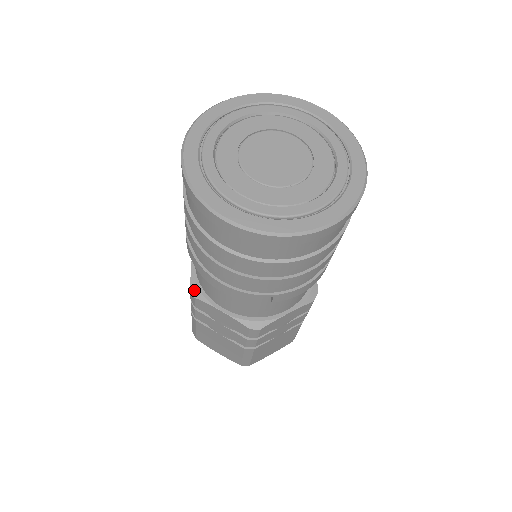
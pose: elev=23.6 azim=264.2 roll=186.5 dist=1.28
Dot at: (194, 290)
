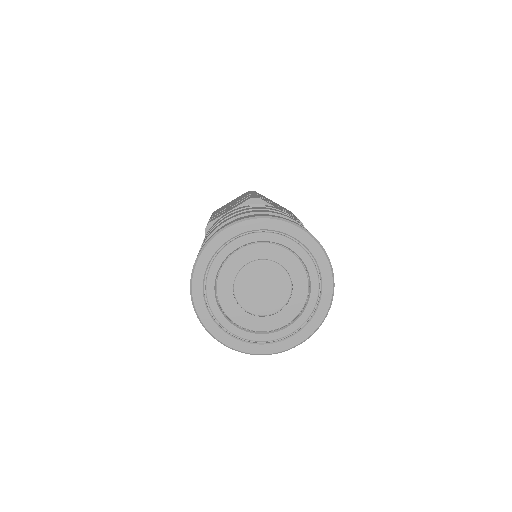
Dot at: occluded
